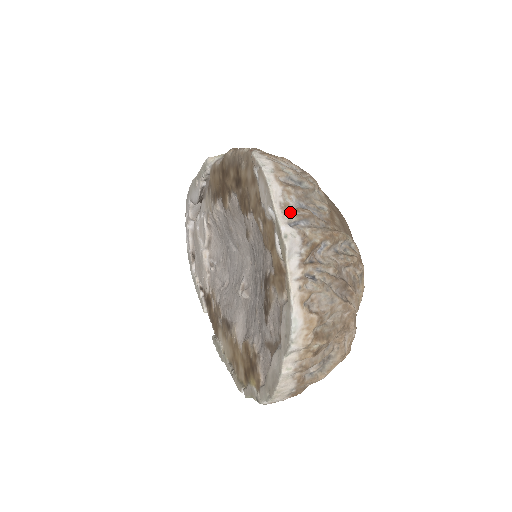
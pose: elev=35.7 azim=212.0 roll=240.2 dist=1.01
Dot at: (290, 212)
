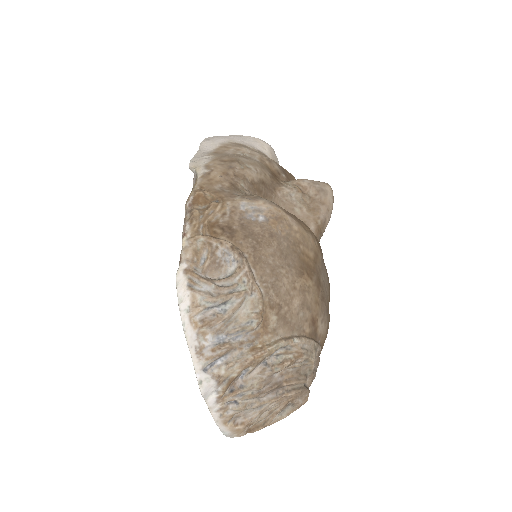
Dot at: (206, 354)
